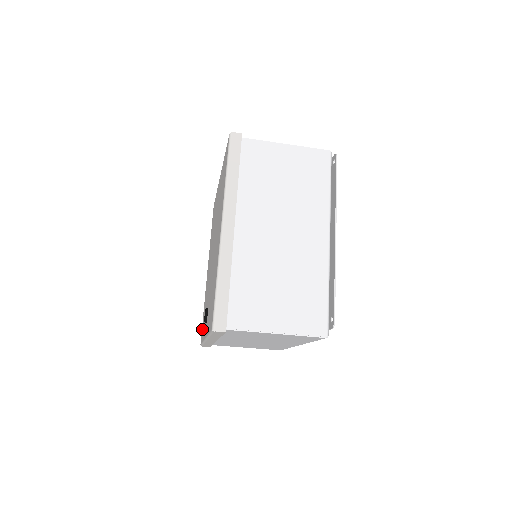
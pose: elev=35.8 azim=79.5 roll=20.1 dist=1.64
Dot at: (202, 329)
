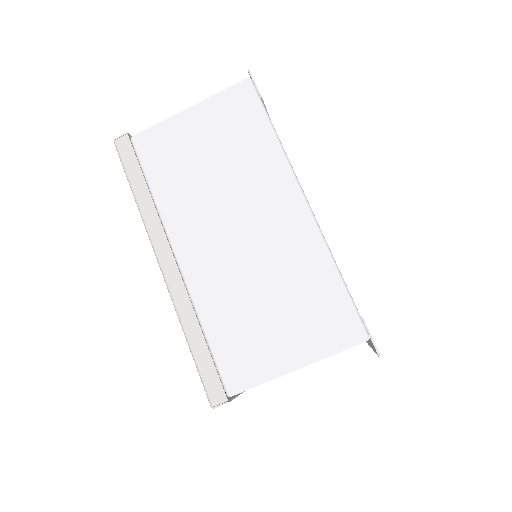
Dot at: occluded
